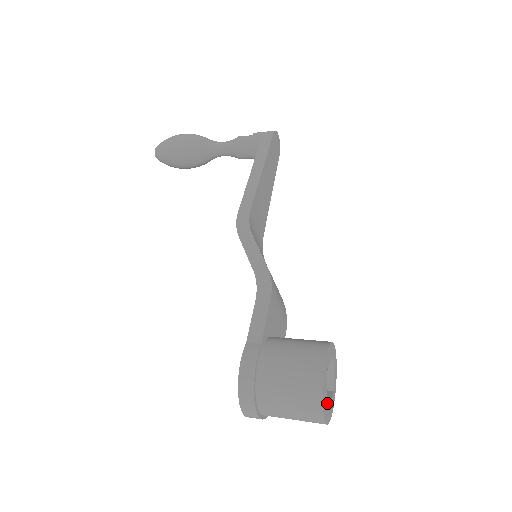
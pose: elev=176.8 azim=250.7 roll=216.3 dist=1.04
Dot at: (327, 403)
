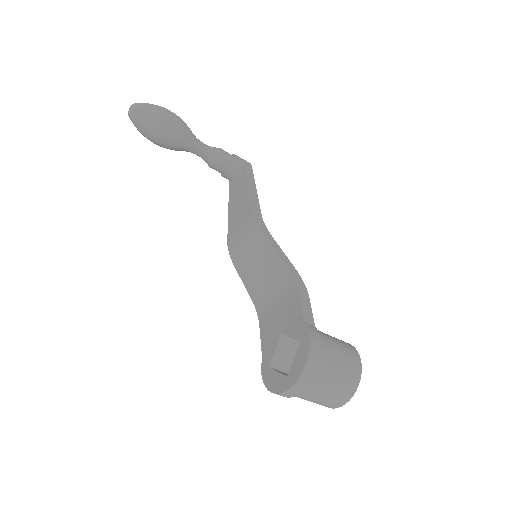
Dot at: occluded
